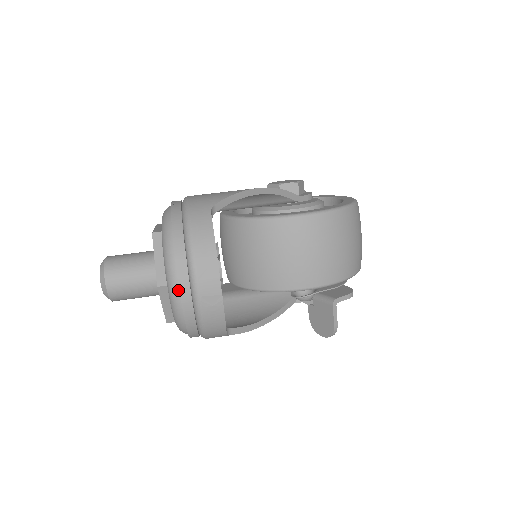
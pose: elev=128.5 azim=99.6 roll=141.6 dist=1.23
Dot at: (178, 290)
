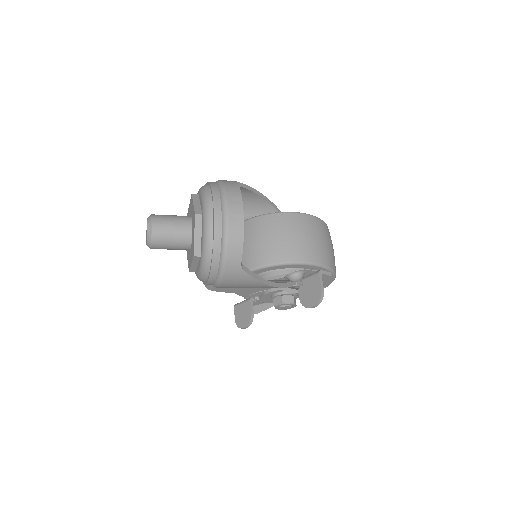
Dot at: (212, 211)
